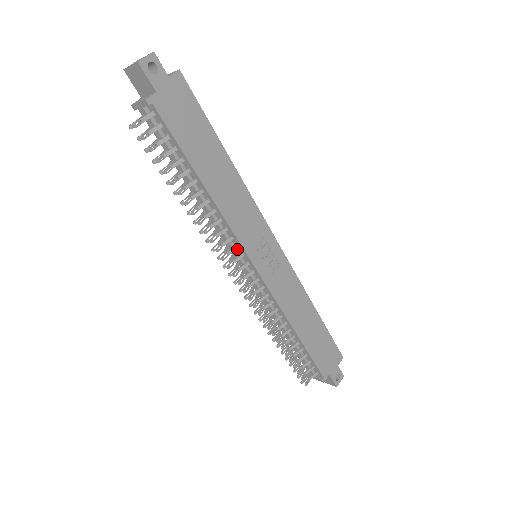
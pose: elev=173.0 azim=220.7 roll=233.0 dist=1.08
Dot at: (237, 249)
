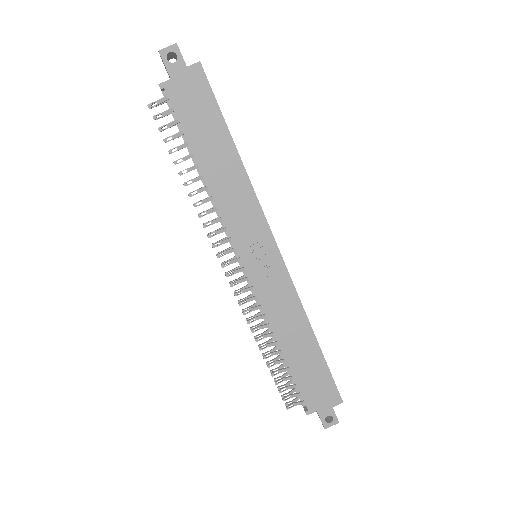
Dot at: occluded
